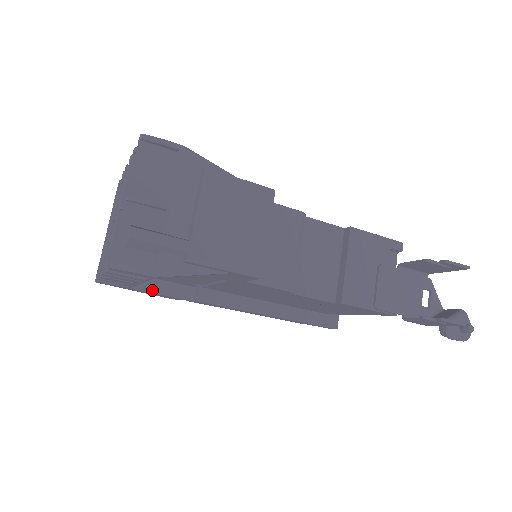
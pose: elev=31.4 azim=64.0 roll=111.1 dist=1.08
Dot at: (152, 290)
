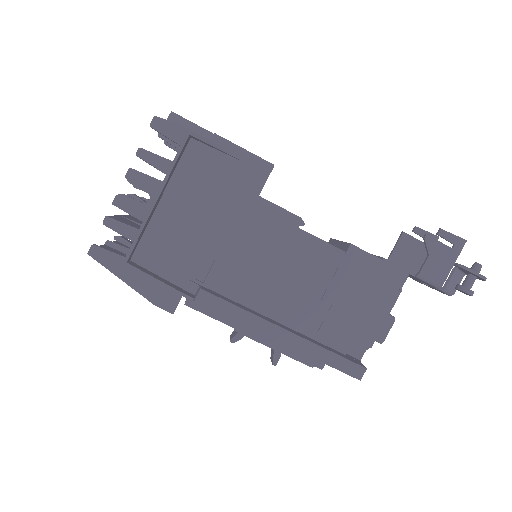
Dot at: (149, 274)
